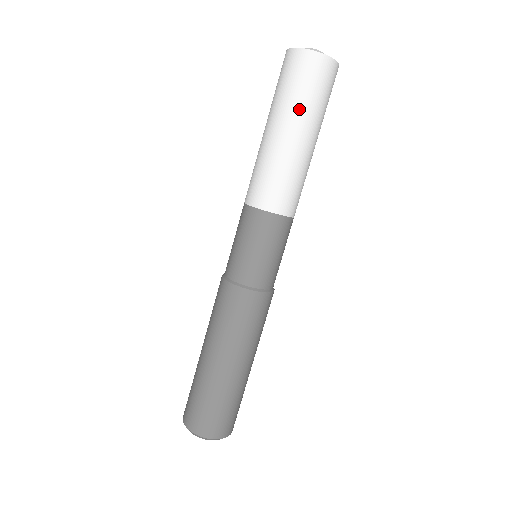
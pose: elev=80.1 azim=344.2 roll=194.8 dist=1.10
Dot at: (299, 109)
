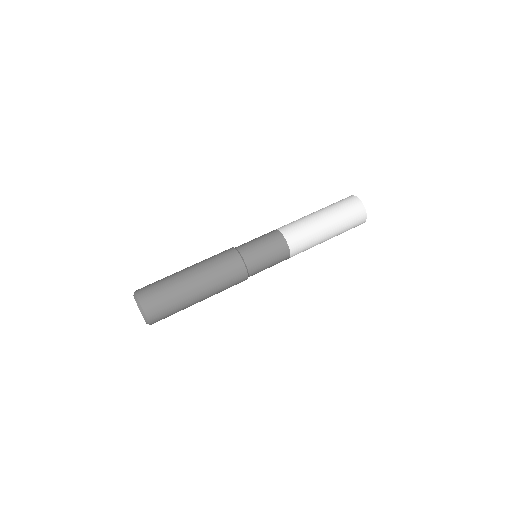
Dot at: (328, 207)
